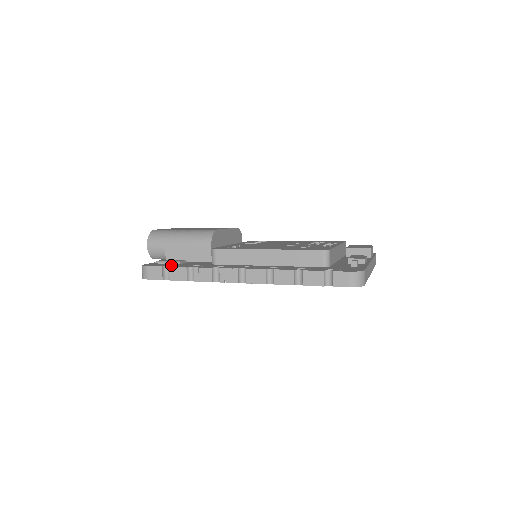
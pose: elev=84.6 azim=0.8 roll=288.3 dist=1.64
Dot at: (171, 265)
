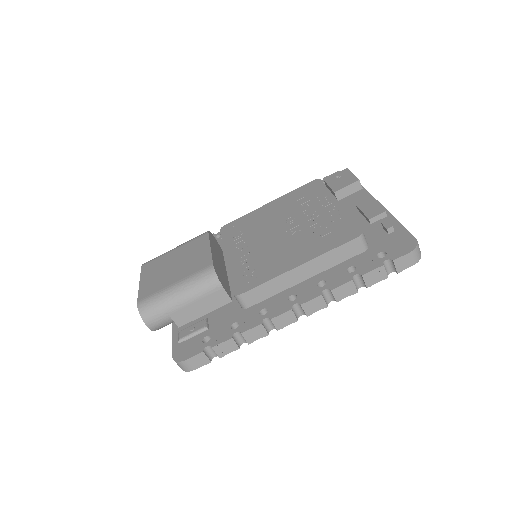
Dot at: (208, 342)
